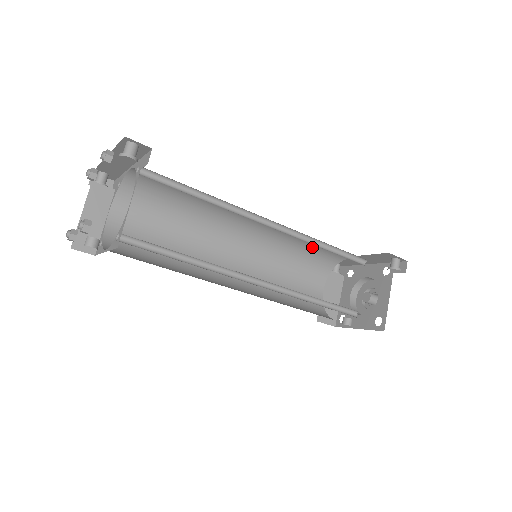
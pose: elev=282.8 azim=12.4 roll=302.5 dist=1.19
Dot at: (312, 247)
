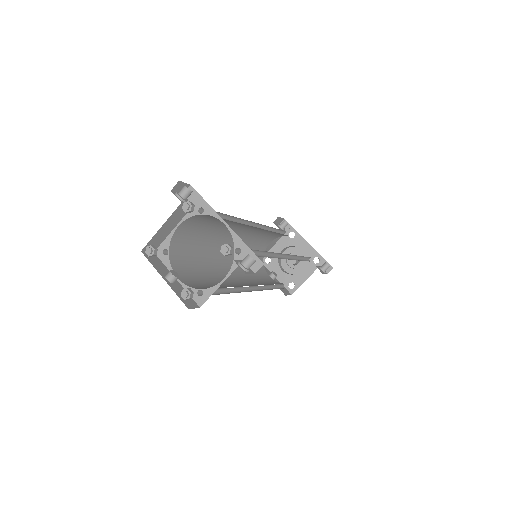
Dot at: occluded
